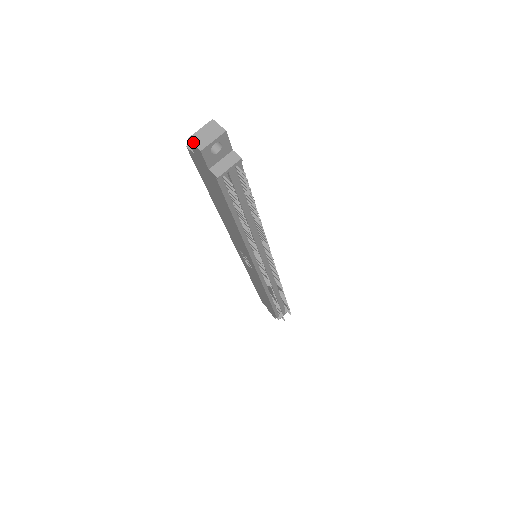
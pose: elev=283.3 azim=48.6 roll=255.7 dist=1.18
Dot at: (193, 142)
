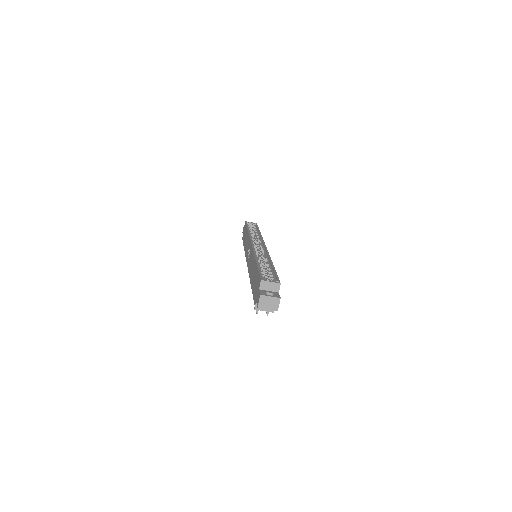
Dot at: (260, 300)
